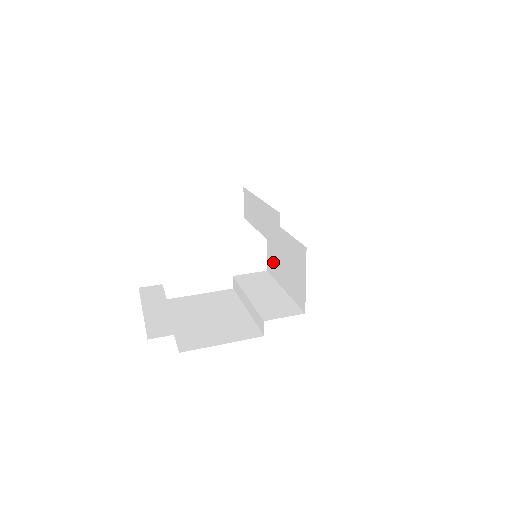
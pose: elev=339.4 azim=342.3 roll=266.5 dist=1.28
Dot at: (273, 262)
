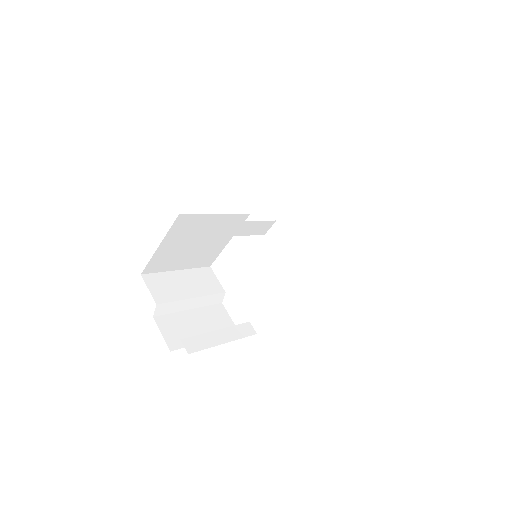
Dot at: occluded
